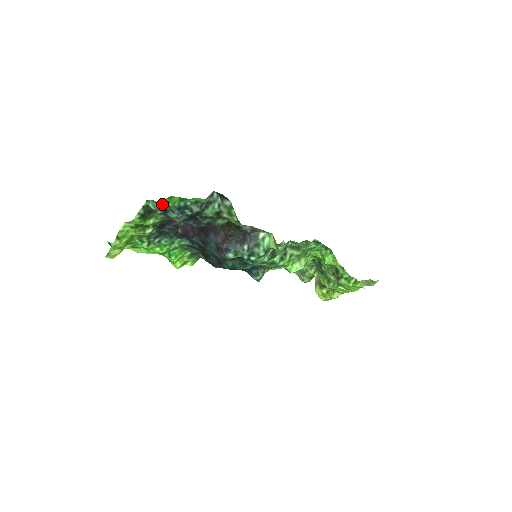
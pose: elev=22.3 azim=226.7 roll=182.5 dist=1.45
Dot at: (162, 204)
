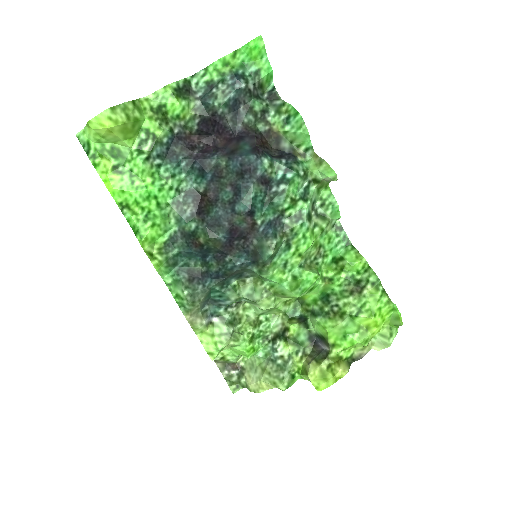
Dot at: (215, 72)
